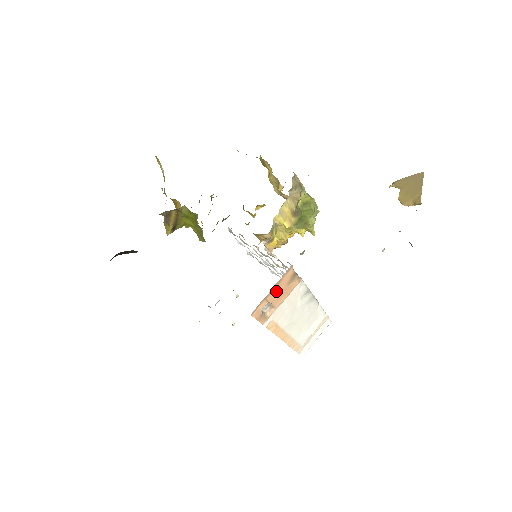
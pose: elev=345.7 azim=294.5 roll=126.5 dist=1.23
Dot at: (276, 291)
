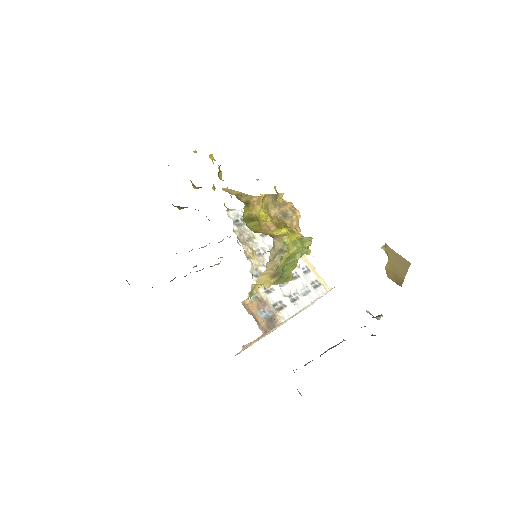
Dot at: (253, 341)
